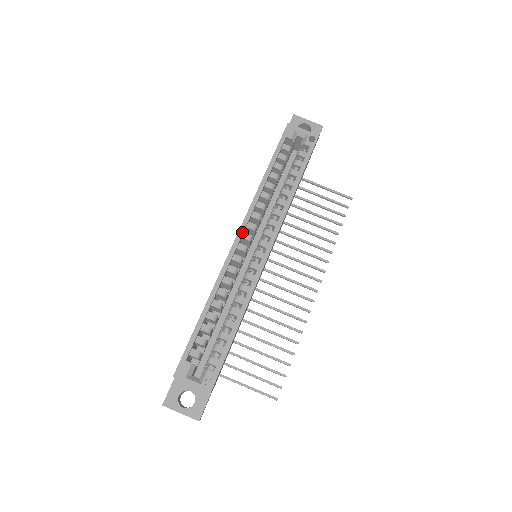
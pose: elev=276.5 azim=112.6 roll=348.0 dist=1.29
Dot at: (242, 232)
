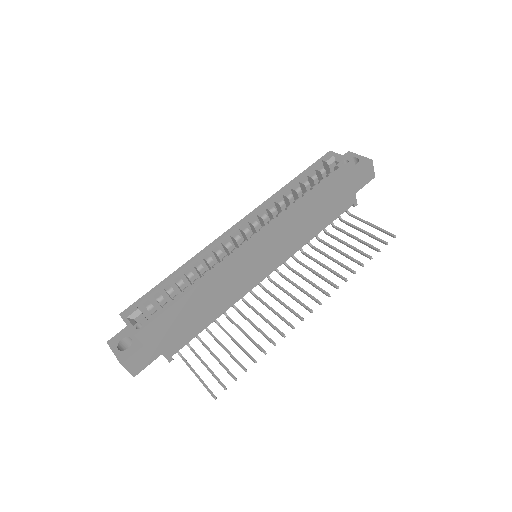
Dot at: (240, 223)
